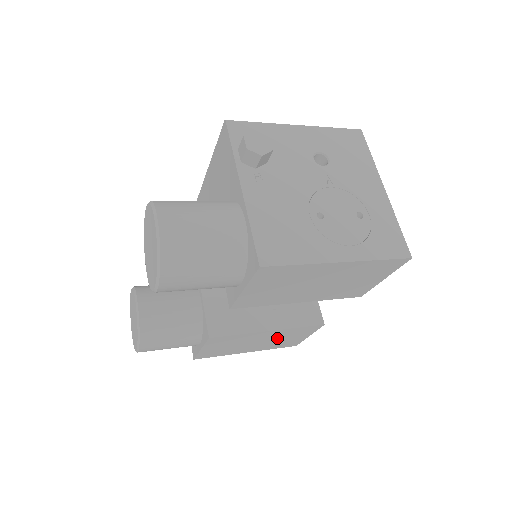
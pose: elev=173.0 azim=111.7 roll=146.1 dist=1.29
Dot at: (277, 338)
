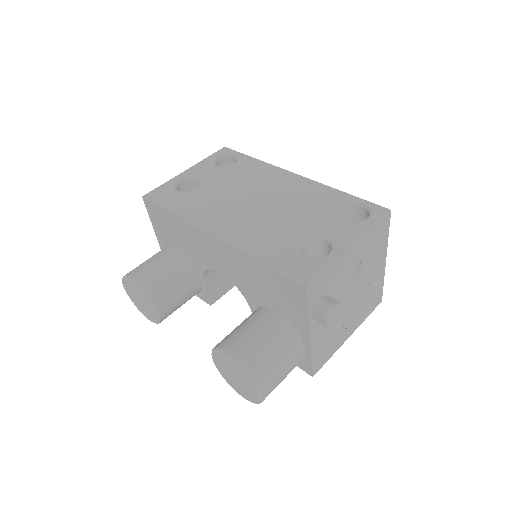
Dot at: occluded
